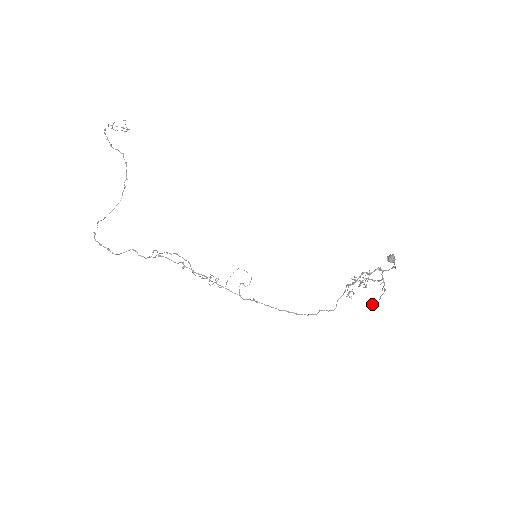
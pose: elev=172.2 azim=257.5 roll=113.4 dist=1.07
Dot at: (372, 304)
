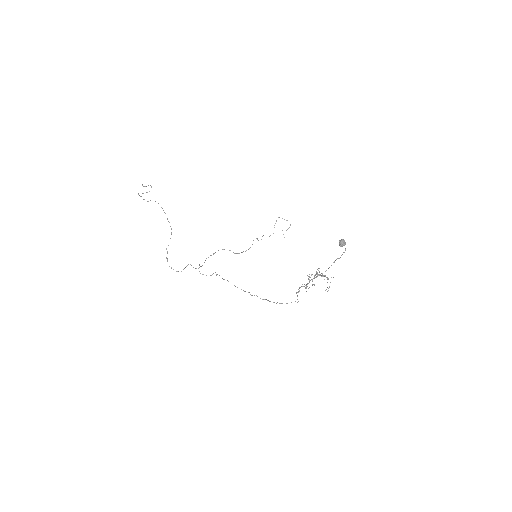
Dot at: occluded
